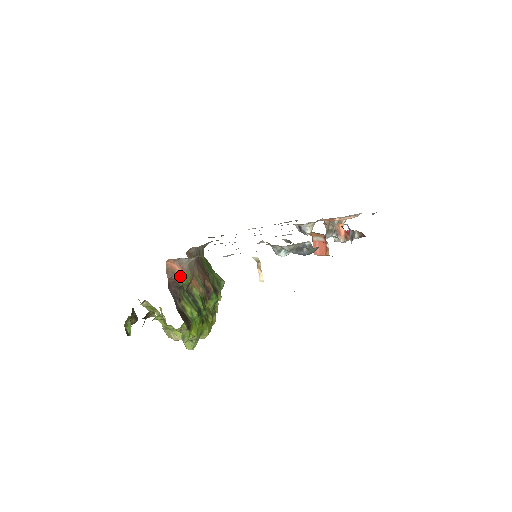
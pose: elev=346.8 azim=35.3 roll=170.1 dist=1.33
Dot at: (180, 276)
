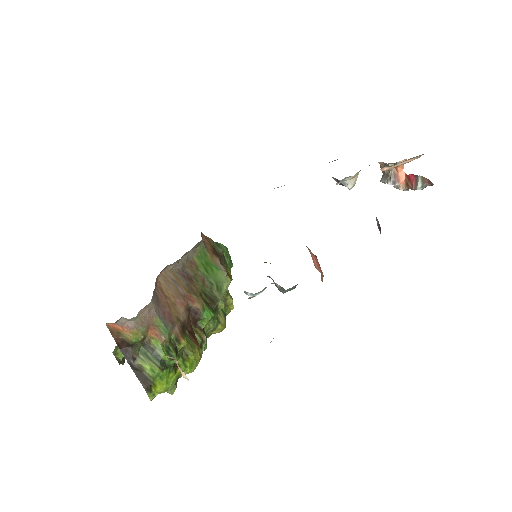
Dot at: (127, 336)
